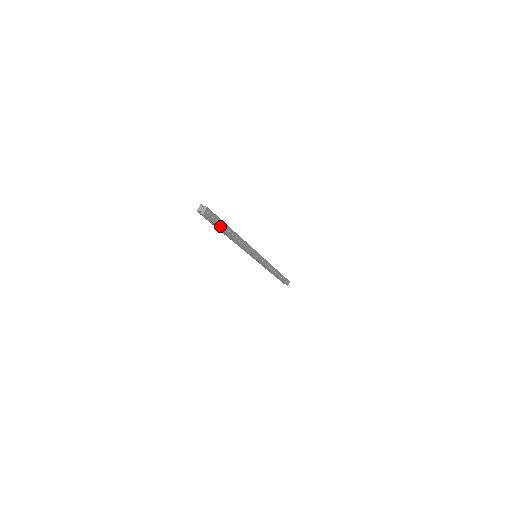
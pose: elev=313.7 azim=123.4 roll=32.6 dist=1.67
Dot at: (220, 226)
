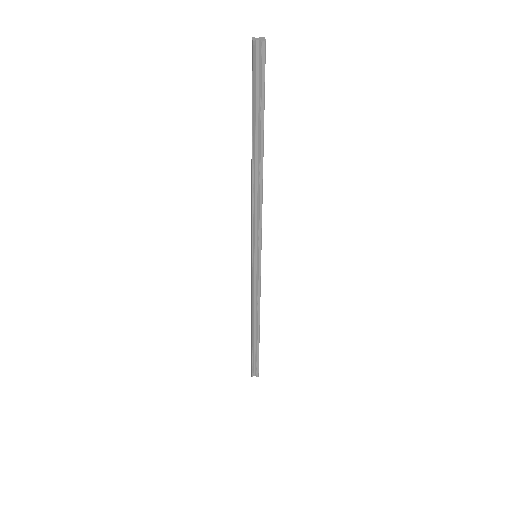
Dot at: (263, 107)
